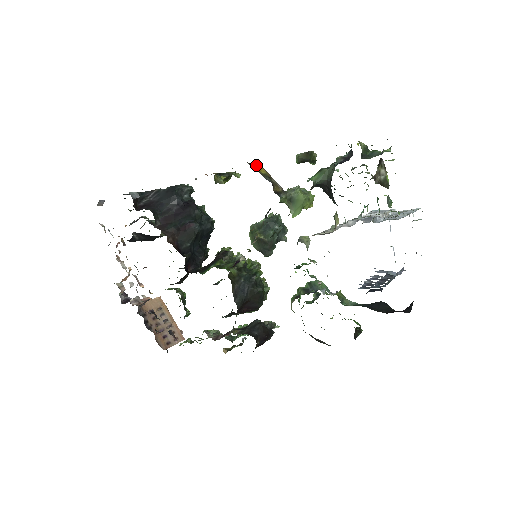
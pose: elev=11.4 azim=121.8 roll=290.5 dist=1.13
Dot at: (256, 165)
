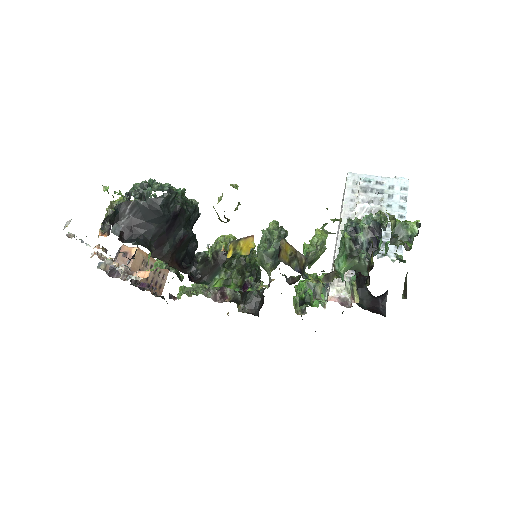
Dot at: (282, 247)
